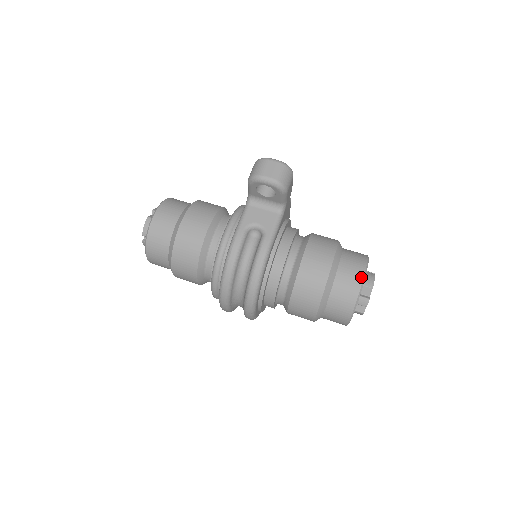
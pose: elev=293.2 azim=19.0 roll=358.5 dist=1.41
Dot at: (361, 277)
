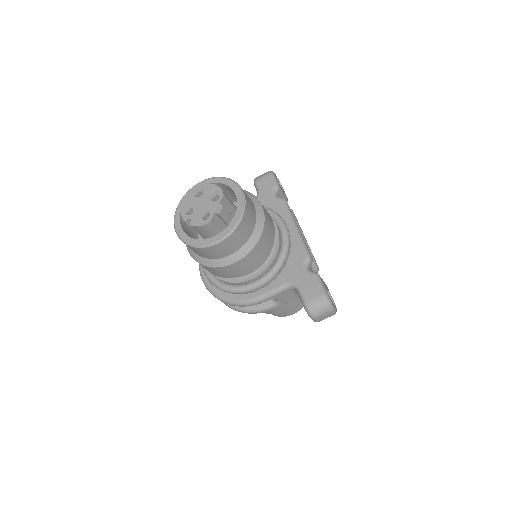
Dot at: occluded
